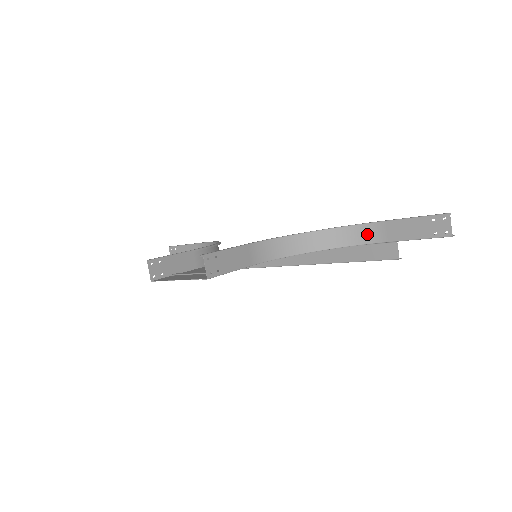
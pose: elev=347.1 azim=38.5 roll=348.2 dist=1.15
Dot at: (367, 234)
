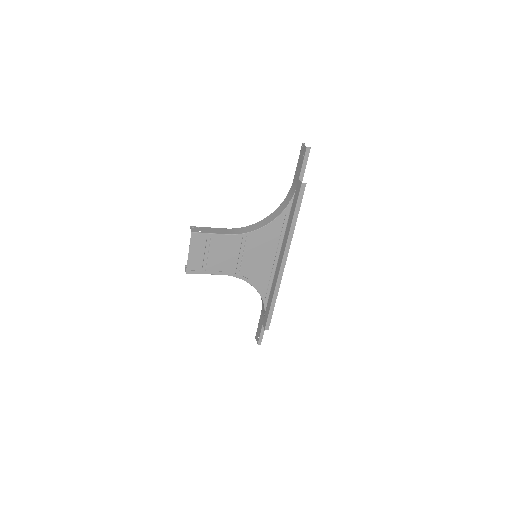
Dot at: (291, 193)
